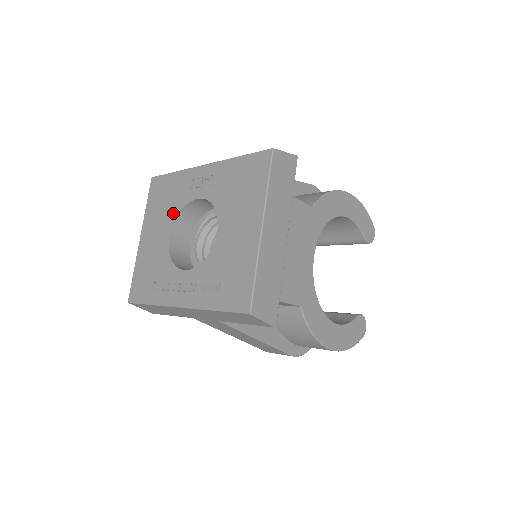
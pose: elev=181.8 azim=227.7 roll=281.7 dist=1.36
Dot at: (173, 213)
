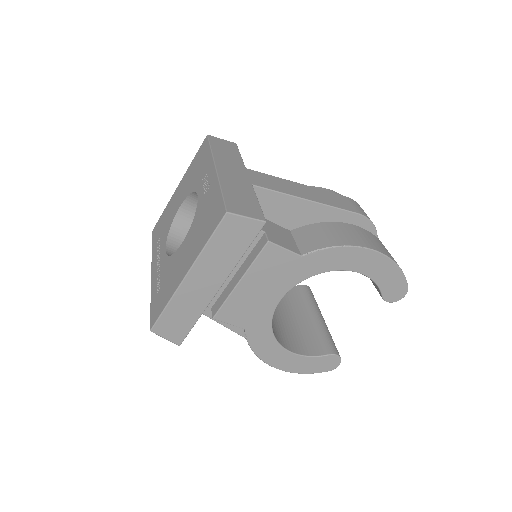
Dot at: (190, 189)
